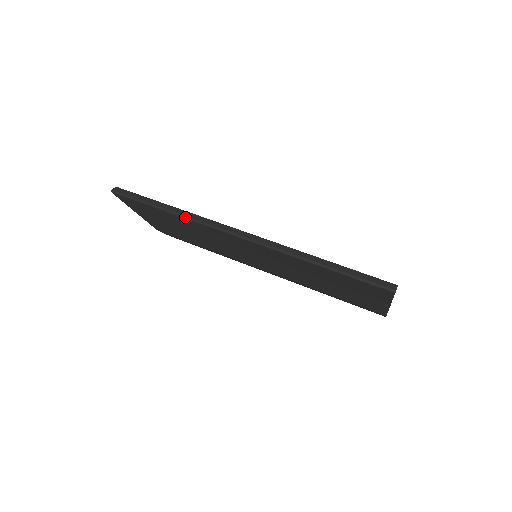
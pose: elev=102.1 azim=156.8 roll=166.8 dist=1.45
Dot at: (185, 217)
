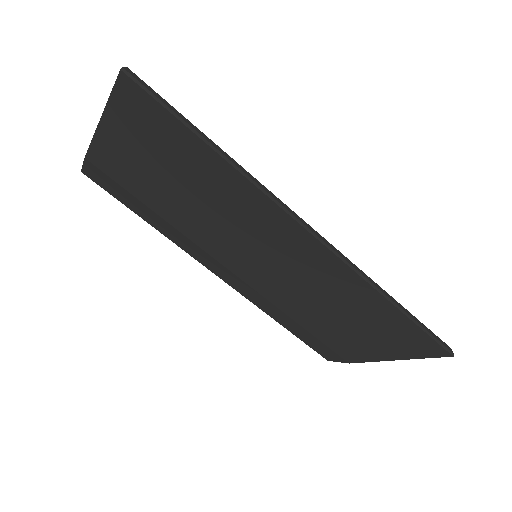
Dot at: (243, 173)
